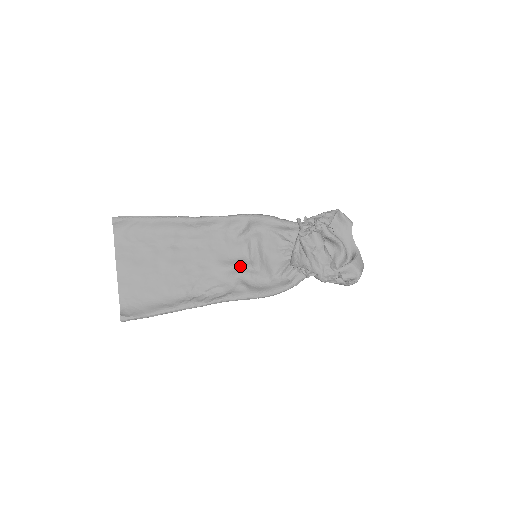
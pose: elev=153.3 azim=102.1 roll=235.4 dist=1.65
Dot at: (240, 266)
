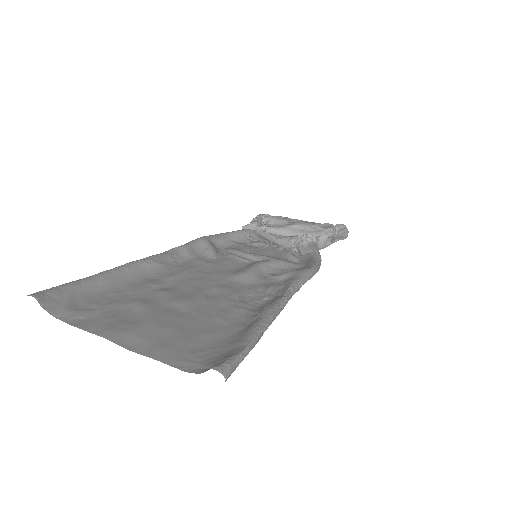
Dot at: (257, 264)
